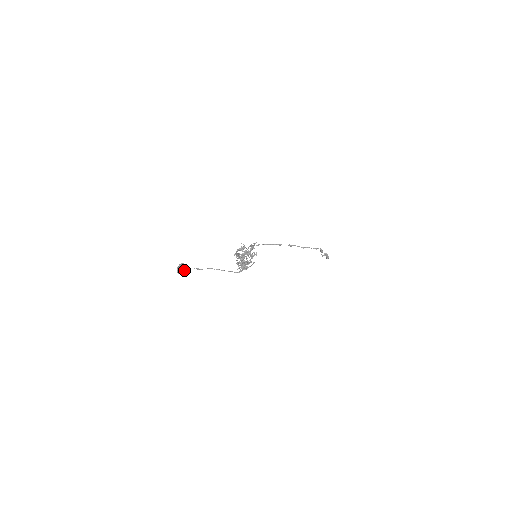
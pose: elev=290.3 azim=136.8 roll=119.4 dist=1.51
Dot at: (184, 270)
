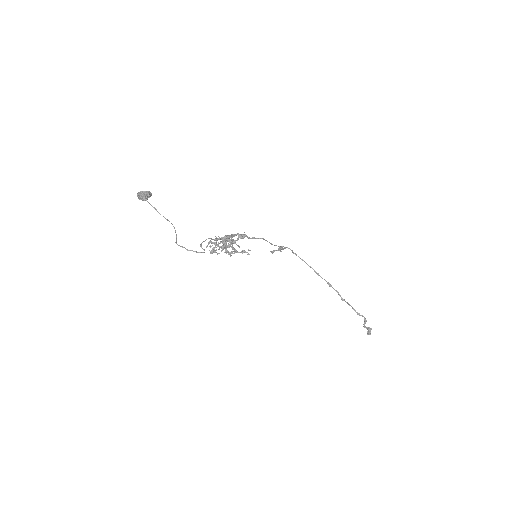
Dot at: (142, 198)
